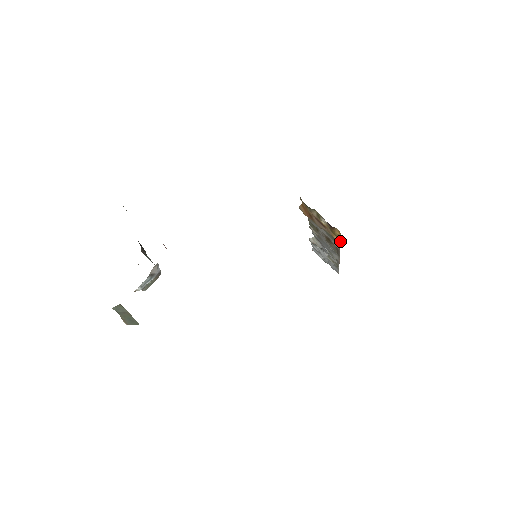
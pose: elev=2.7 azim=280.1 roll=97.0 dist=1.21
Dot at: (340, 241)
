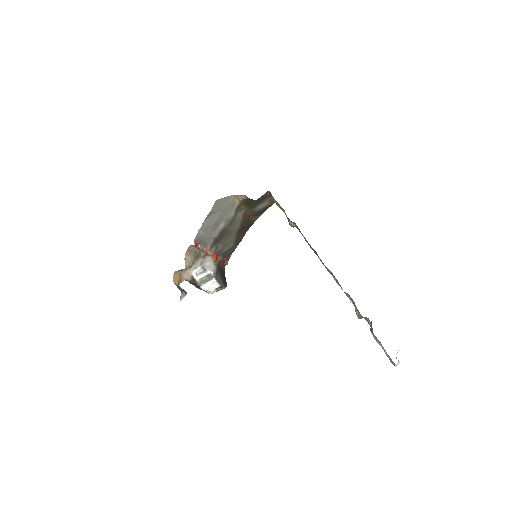
Dot at: occluded
